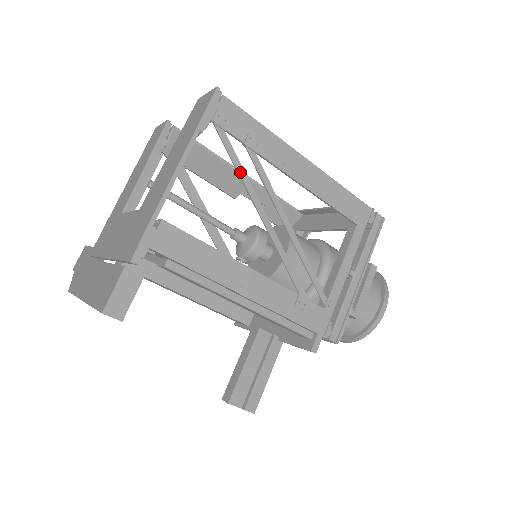
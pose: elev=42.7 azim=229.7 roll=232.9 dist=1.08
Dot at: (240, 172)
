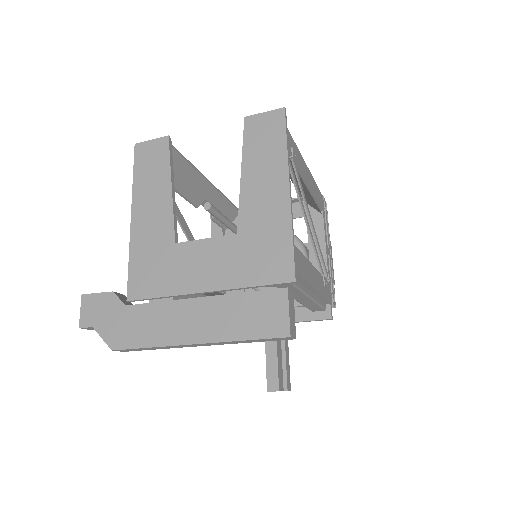
Dot at: (295, 182)
